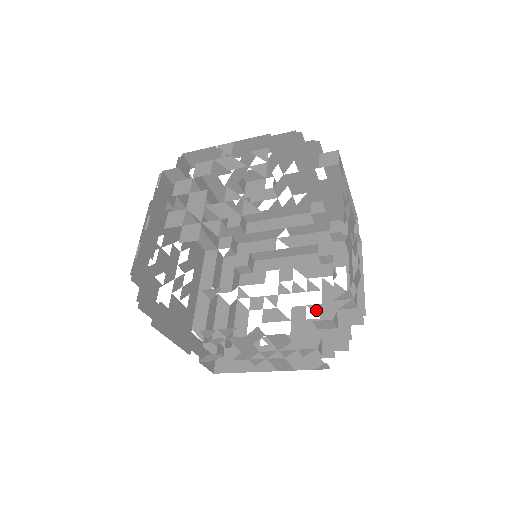
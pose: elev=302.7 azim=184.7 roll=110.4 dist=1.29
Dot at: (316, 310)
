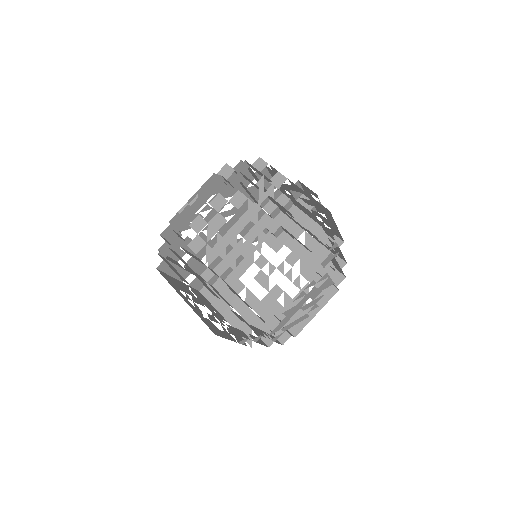
Dot at: (286, 300)
